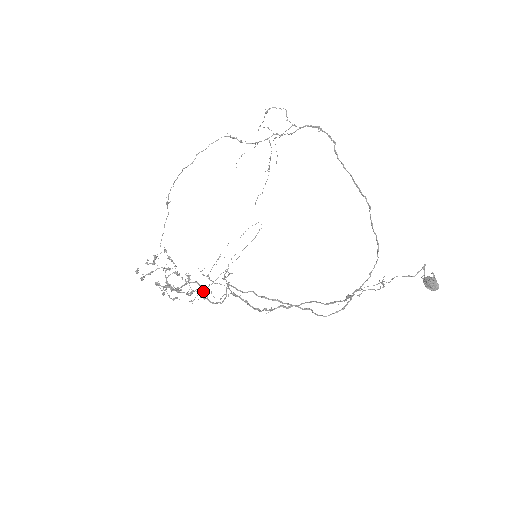
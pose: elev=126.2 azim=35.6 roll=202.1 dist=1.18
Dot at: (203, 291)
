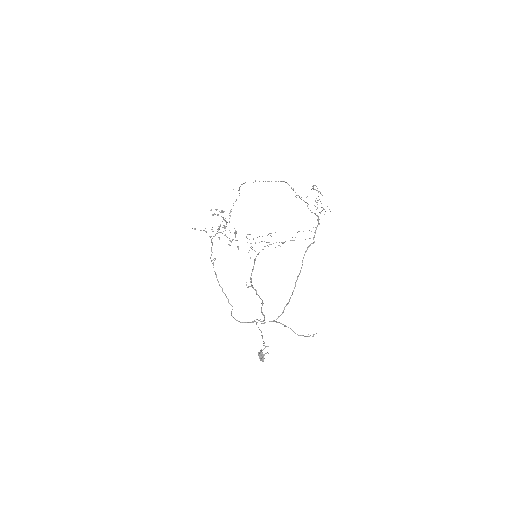
Dot at: (211, 250)
